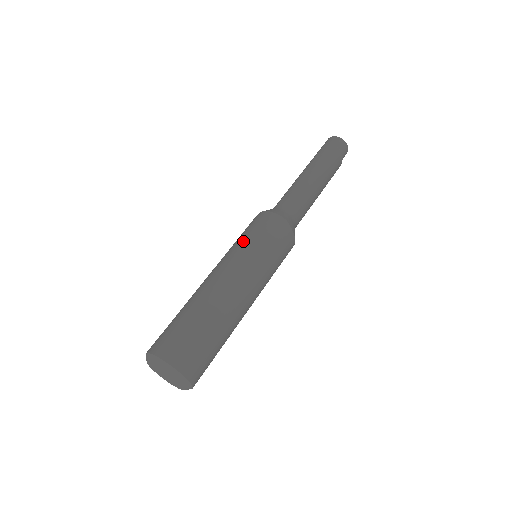
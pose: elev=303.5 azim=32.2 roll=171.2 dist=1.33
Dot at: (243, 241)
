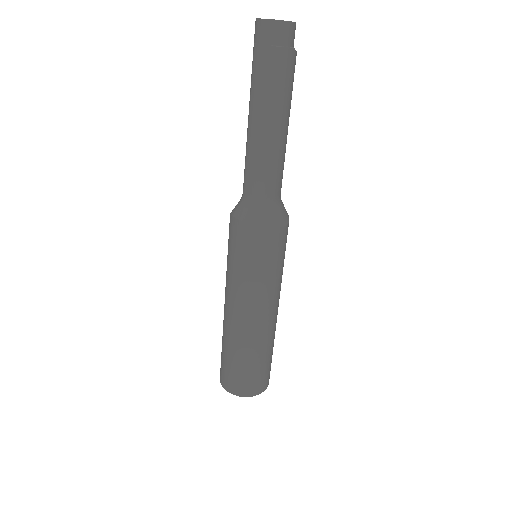
Dot at: (233, 268)
